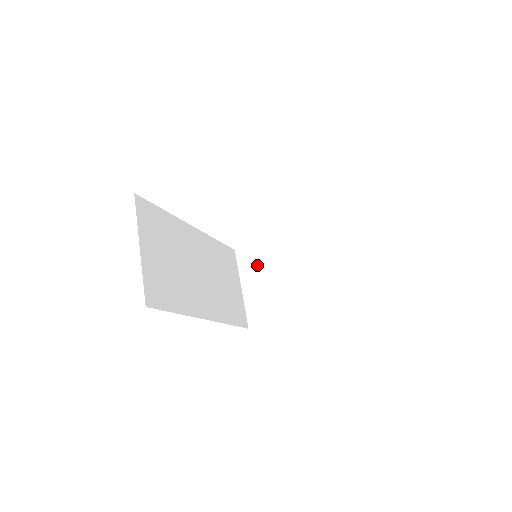
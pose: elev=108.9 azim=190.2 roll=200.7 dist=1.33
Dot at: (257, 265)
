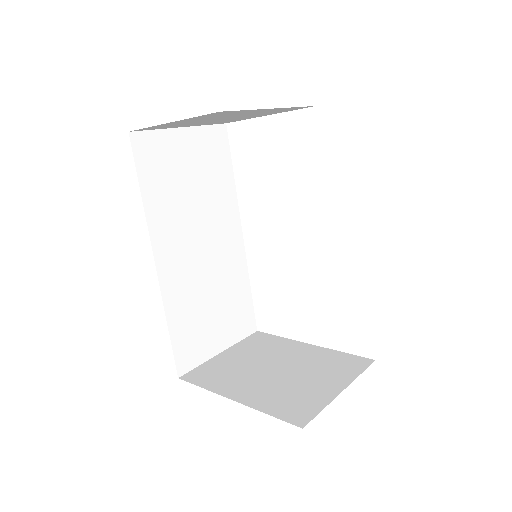
Dot at: (258, 348)
